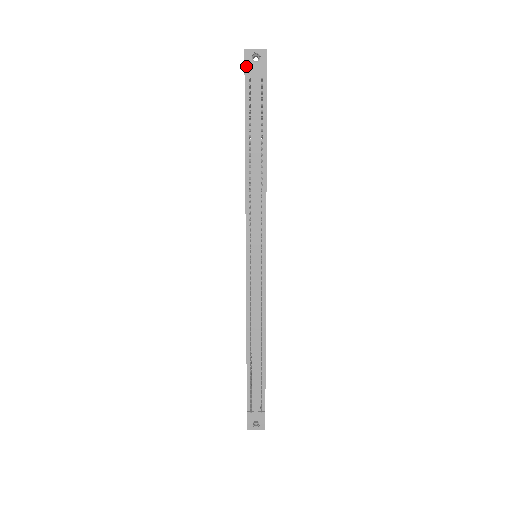
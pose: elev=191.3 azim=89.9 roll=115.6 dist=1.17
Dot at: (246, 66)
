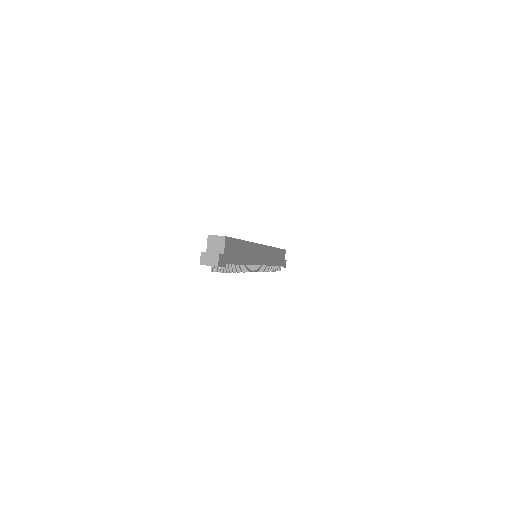
Dot at: occluded
